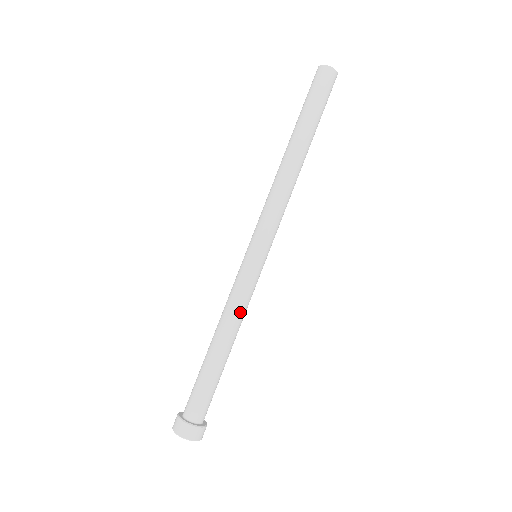
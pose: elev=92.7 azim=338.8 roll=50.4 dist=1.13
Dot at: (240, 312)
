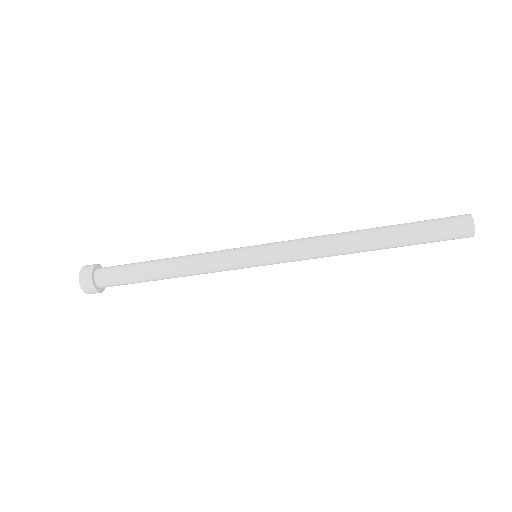
Dot at: (204, 273)
